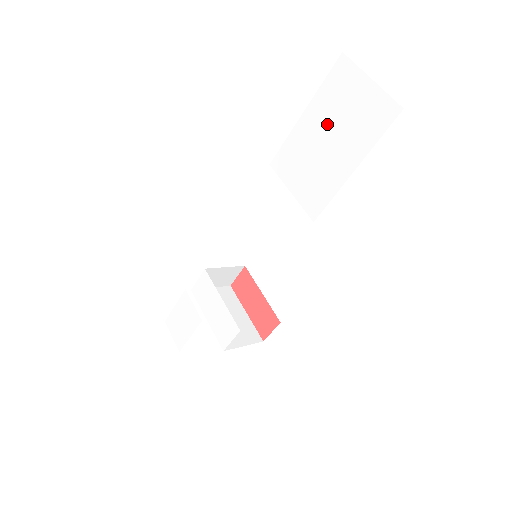
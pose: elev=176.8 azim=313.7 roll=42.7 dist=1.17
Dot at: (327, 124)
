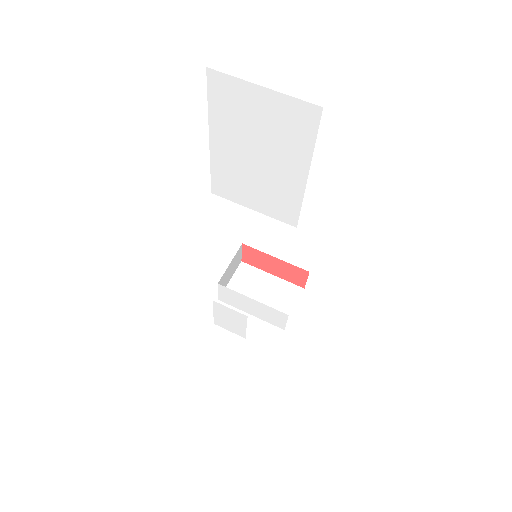
Dot at: (245, 143)
